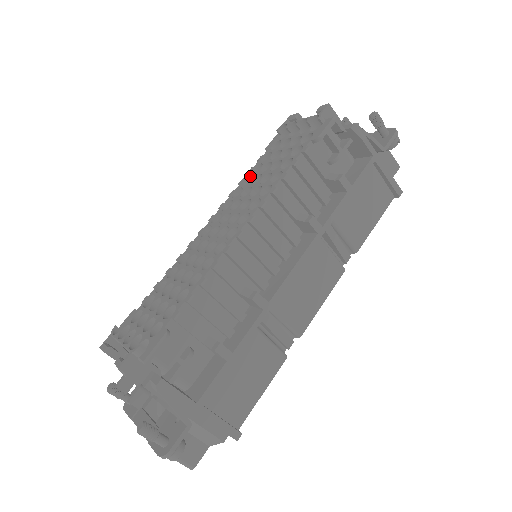
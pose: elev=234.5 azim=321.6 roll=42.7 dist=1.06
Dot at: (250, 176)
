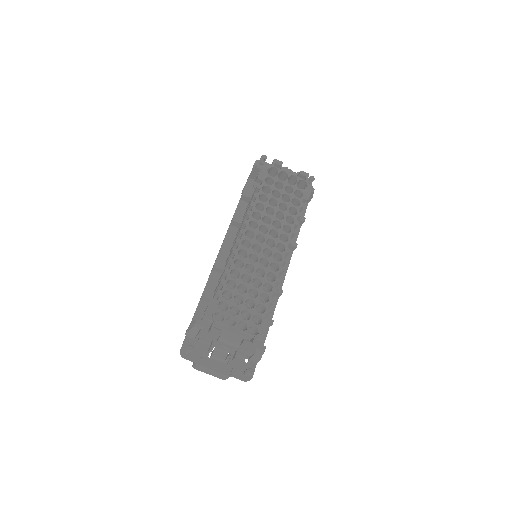
Dot at: (259, 203)
